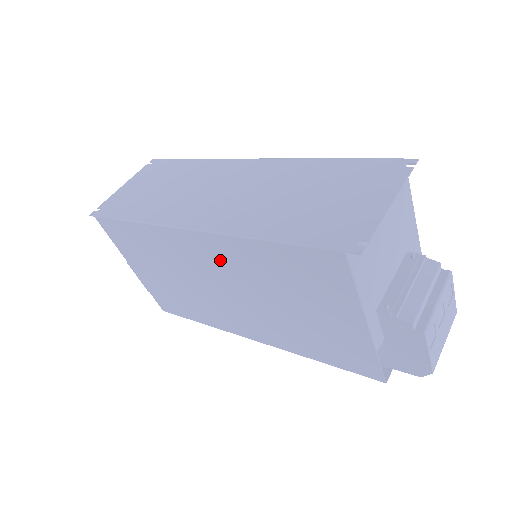
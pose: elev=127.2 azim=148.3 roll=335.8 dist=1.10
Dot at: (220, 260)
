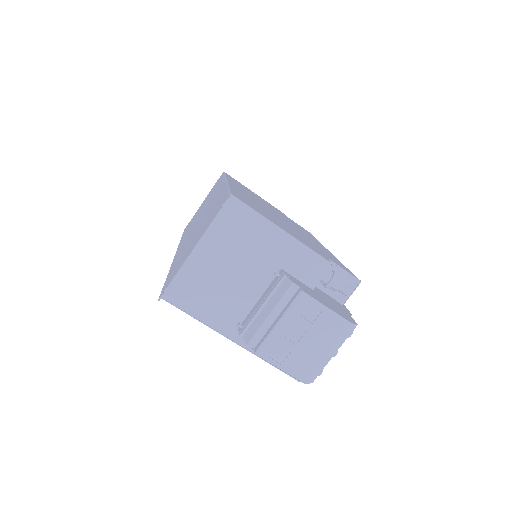
Dot at: occluded
